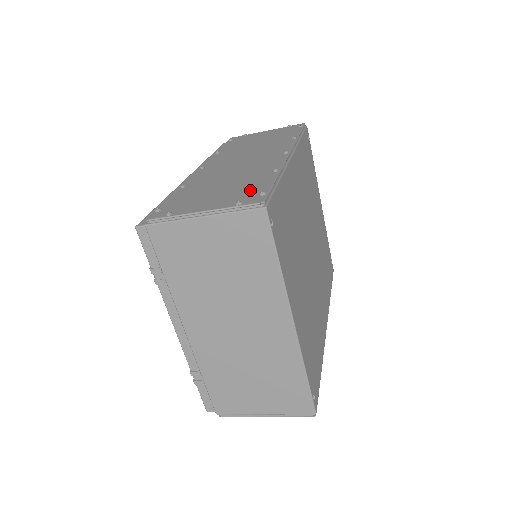
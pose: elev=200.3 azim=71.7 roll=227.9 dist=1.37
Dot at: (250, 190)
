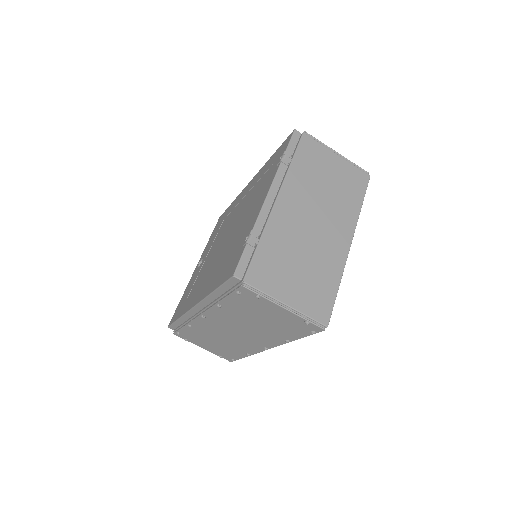
Dot at: occluded
